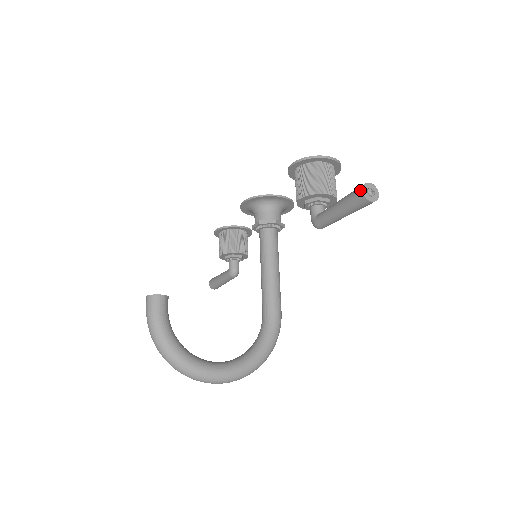
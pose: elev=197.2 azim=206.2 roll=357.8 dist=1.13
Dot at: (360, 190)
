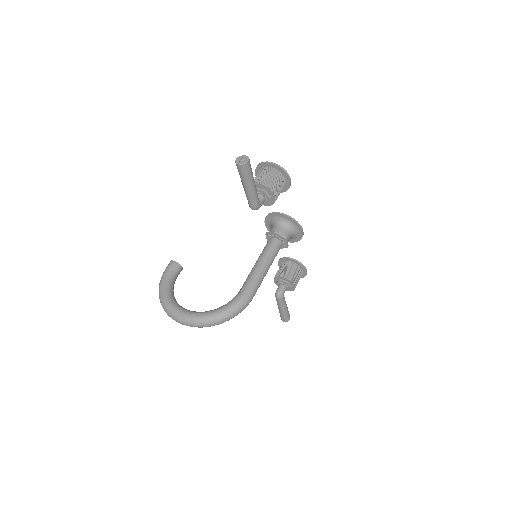
Dot at: (237, 160)
